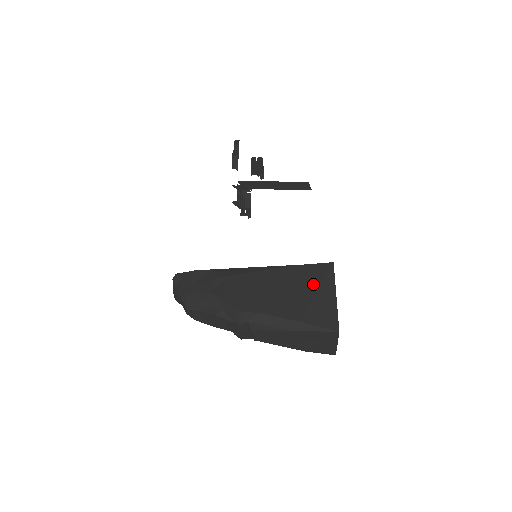
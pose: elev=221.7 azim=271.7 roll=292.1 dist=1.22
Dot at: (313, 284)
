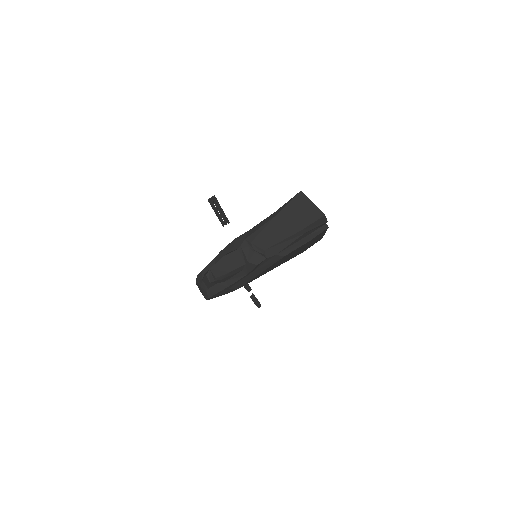
Dot at: occluded
